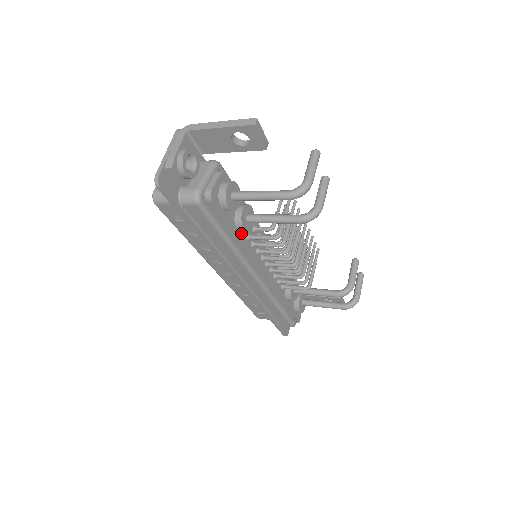
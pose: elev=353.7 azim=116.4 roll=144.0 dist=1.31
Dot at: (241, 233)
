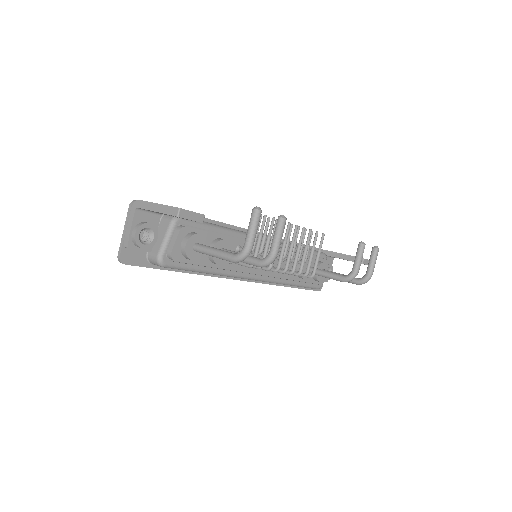
Dot at: occluded
